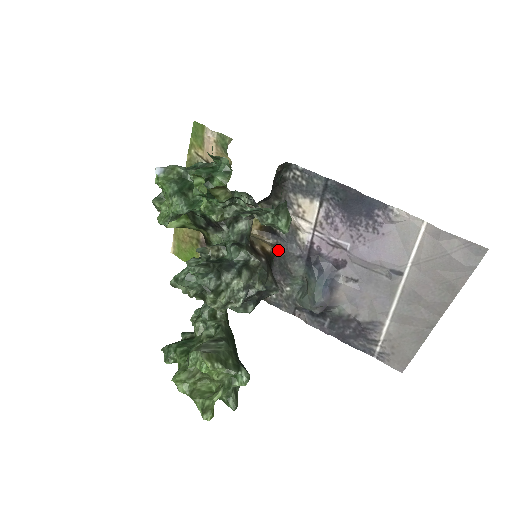
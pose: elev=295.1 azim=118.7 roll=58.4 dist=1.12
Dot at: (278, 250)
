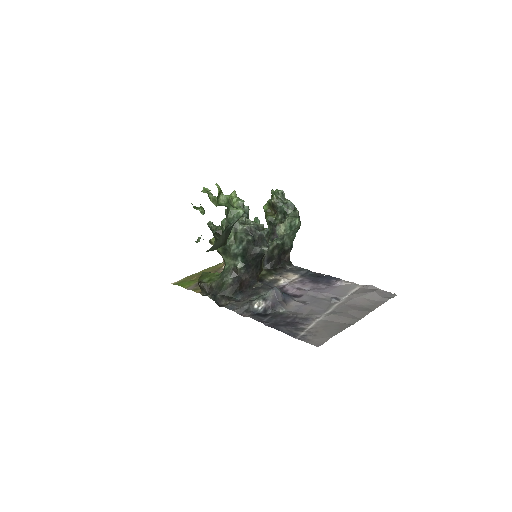
Dot at: (259, 283)
